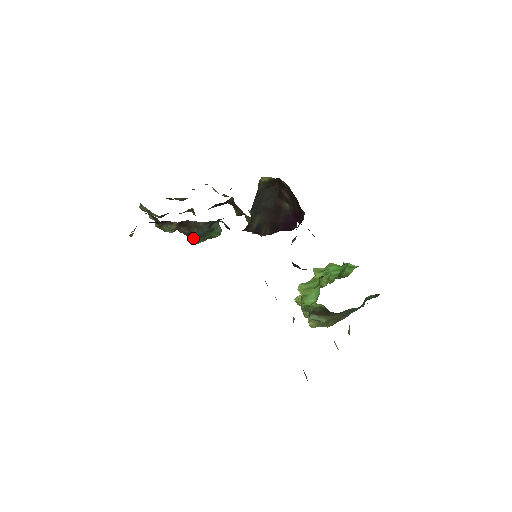
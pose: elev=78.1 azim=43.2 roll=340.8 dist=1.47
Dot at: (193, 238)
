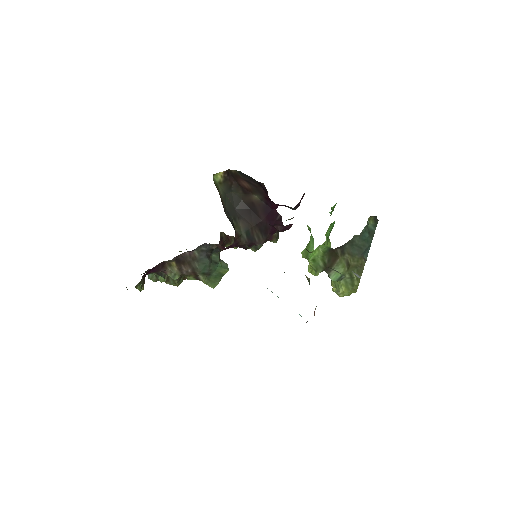
Dot at: (201, 277)
